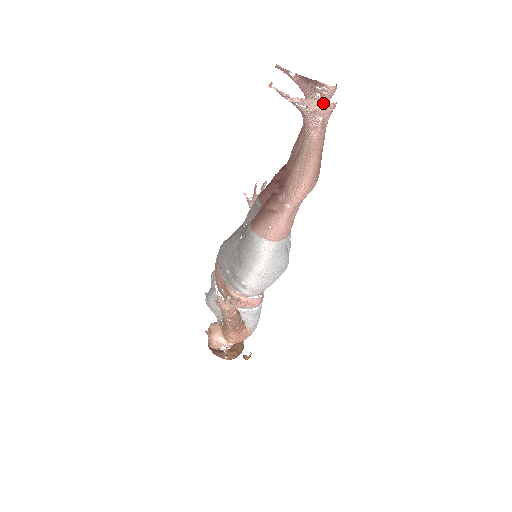
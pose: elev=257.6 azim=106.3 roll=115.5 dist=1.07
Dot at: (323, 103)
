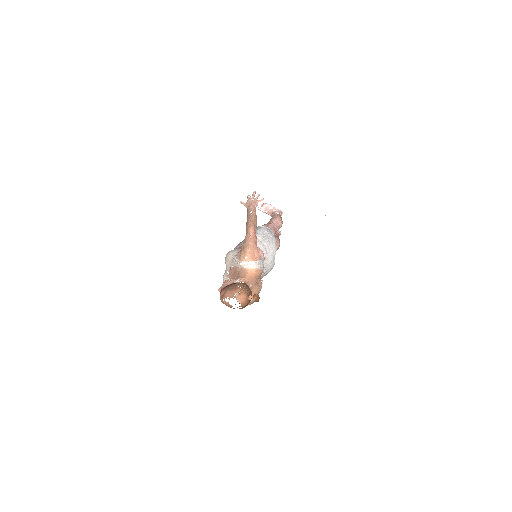
Dot at: (278, 209)
